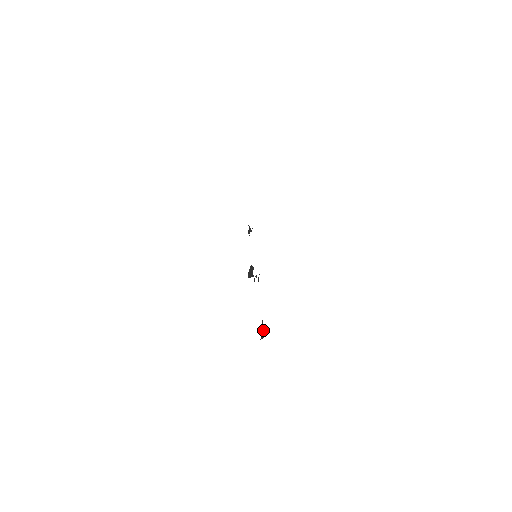
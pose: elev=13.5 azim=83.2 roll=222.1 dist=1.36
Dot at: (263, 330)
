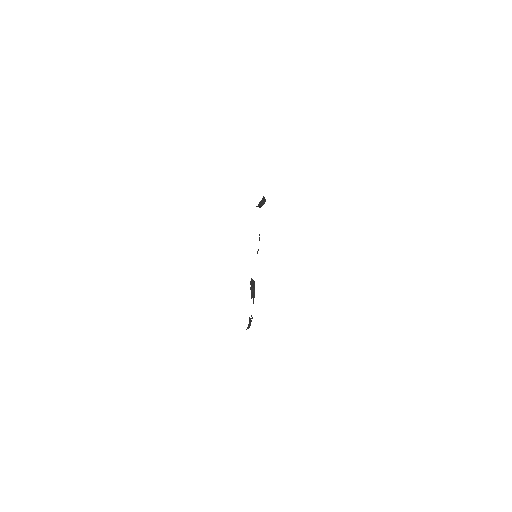
Dot at: occluded
